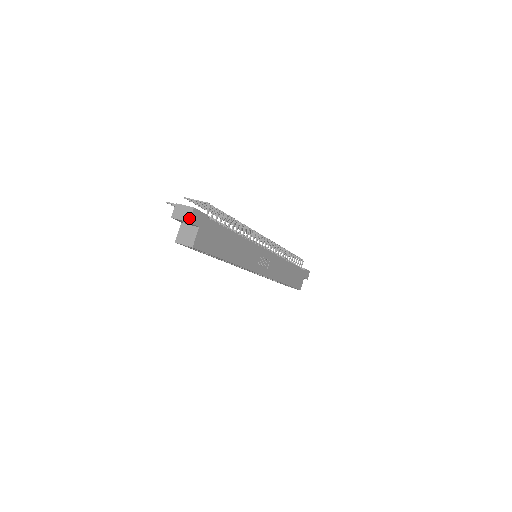
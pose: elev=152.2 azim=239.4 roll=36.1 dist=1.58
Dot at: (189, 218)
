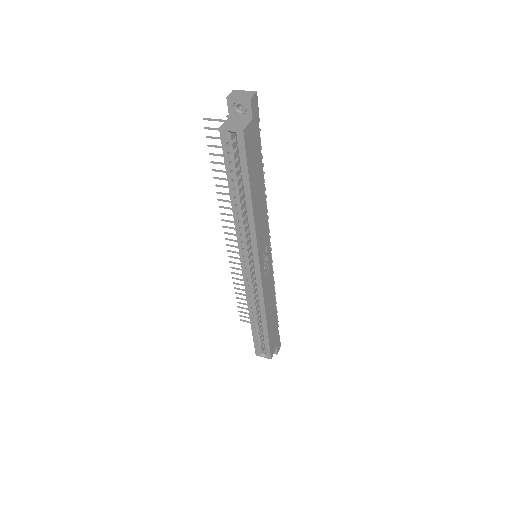
Dot at: (250, 96)
